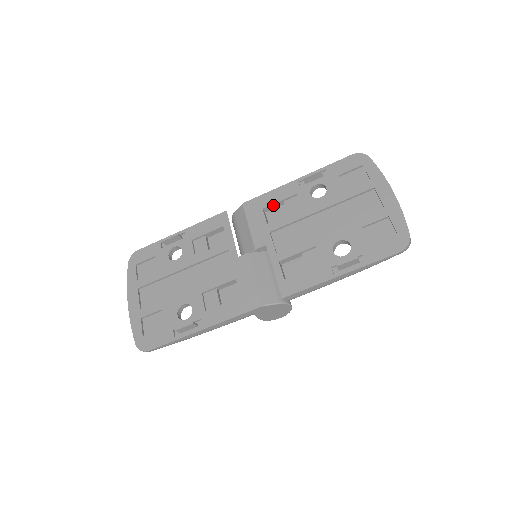
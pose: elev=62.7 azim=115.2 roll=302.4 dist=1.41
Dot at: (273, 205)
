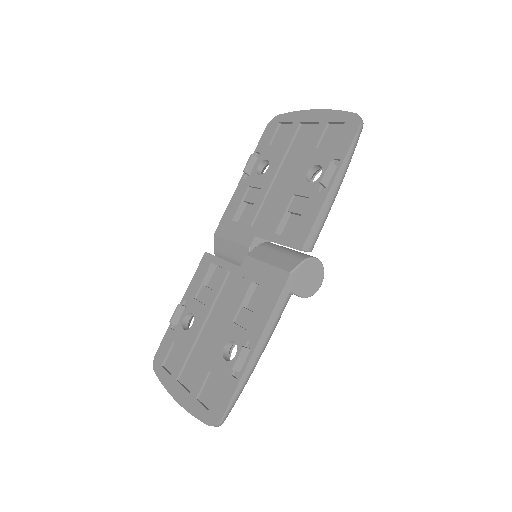
Dot at: (238, 211)
